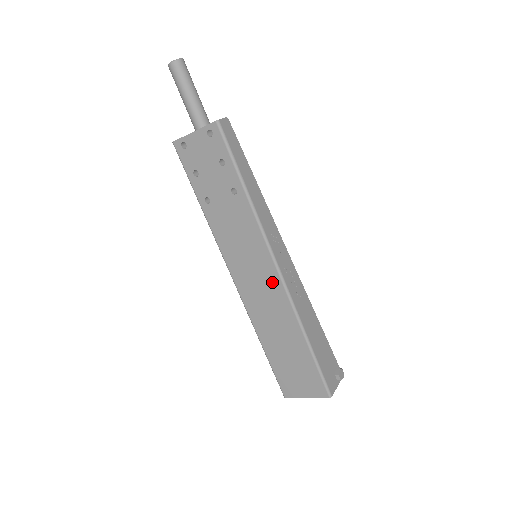
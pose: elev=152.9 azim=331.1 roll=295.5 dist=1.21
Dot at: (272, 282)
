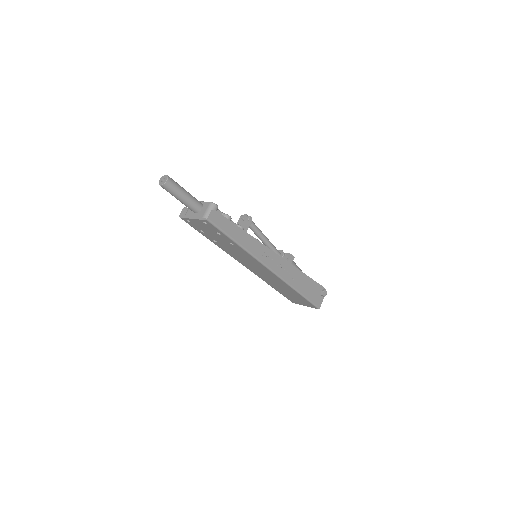
Dot at: (270, 274)
